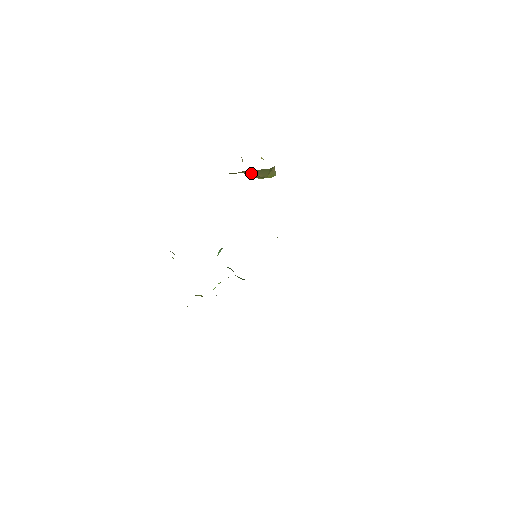
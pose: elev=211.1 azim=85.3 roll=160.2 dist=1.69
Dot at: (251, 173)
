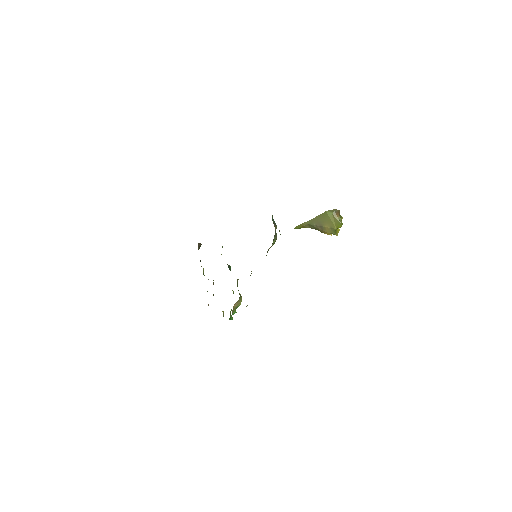
Dot at: (317, 224)
